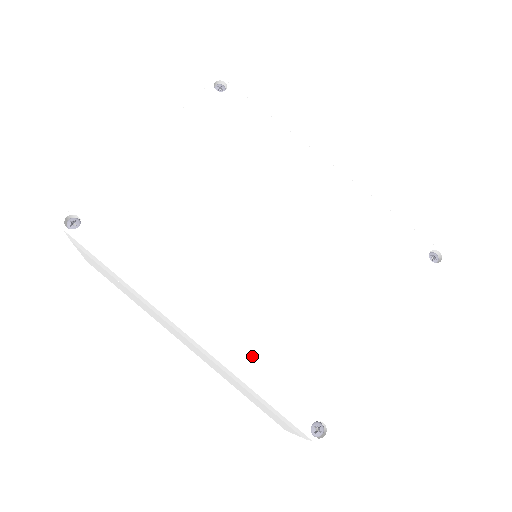
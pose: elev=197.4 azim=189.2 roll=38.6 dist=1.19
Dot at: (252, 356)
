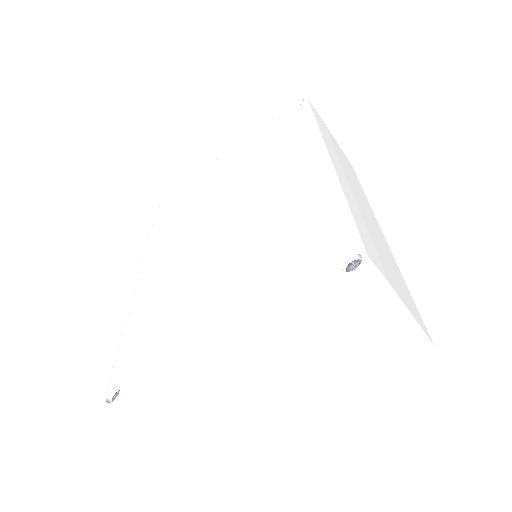
Dot at: (142, 310)
